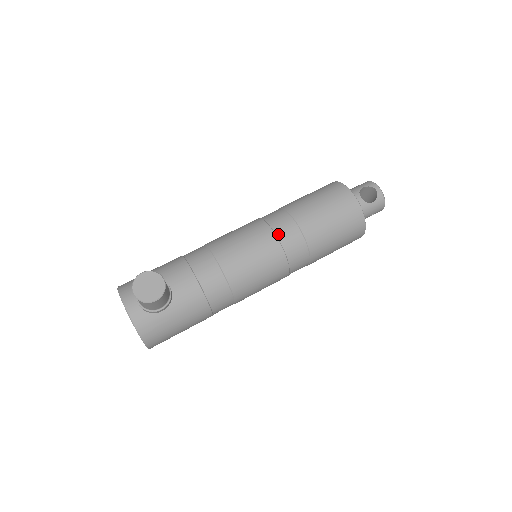
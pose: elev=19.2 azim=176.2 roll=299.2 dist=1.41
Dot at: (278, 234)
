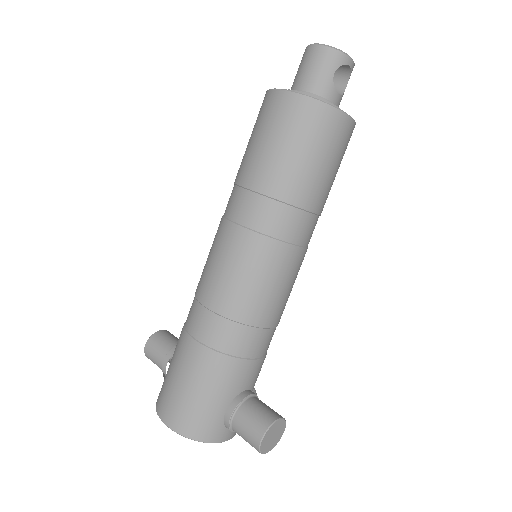
Dot at: (301, 243)
